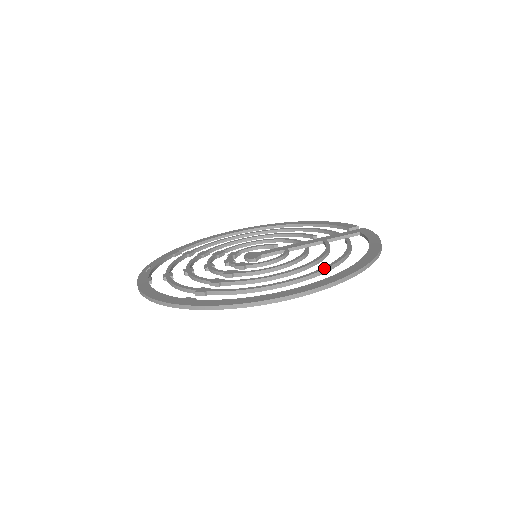
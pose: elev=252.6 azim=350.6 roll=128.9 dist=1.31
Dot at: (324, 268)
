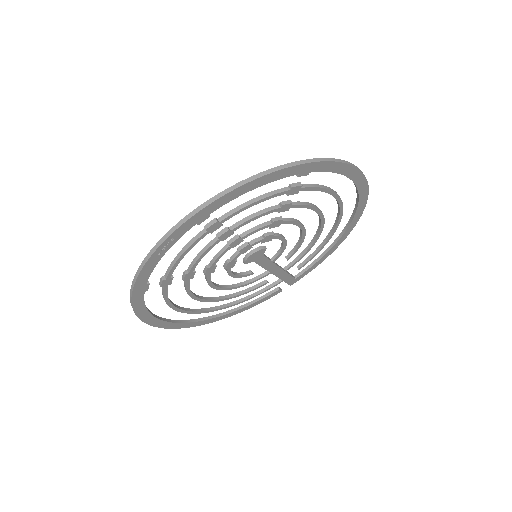
Dot at: (338, 216)
